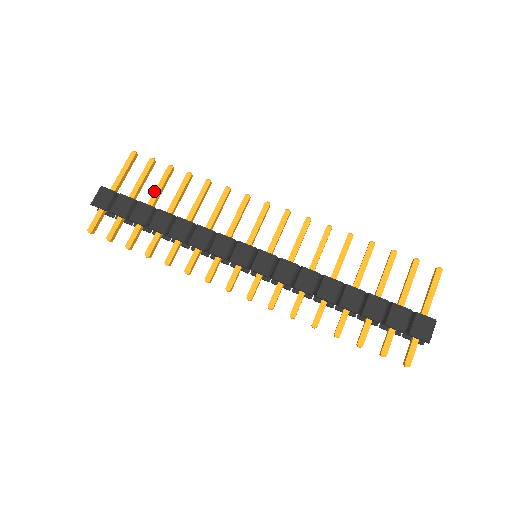
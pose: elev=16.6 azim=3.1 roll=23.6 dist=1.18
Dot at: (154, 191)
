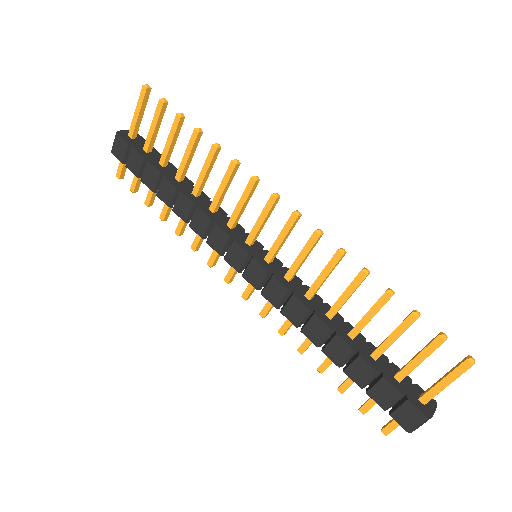
Dot at: occluded
